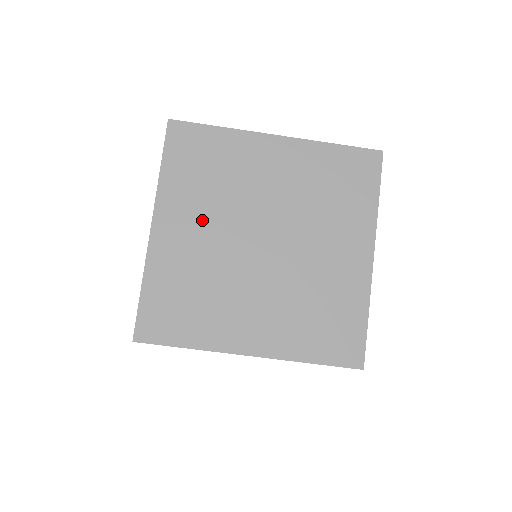
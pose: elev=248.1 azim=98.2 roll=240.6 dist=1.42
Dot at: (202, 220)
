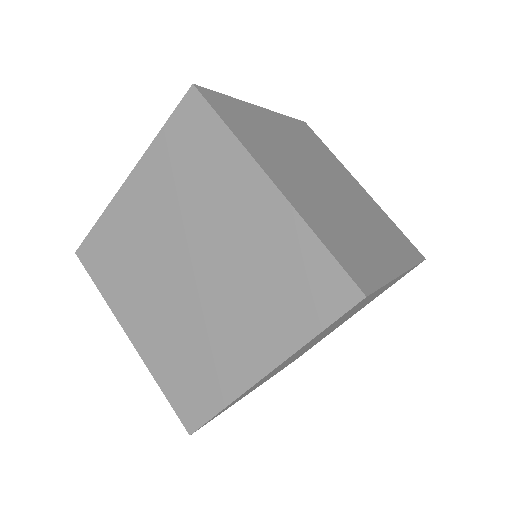
Dot at: (294, 141)
